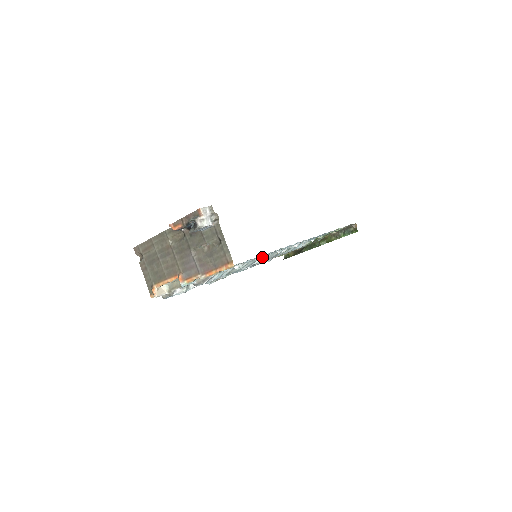
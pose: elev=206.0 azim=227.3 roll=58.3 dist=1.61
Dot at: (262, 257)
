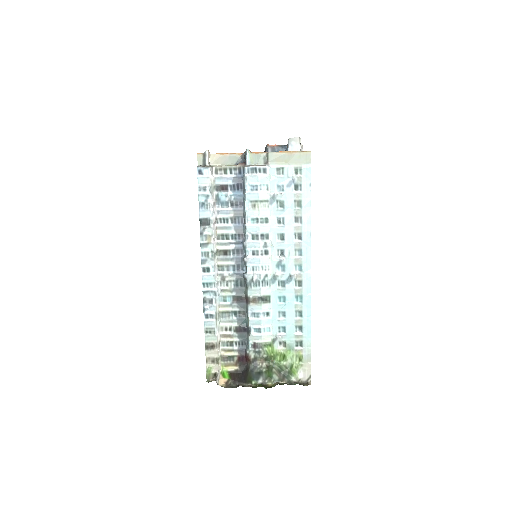
Dot at: (274, 241)
